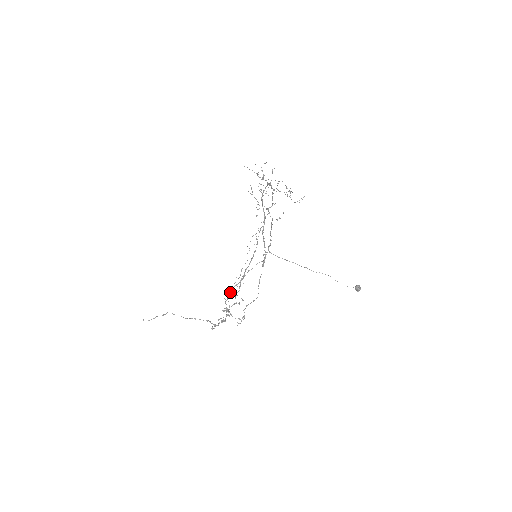
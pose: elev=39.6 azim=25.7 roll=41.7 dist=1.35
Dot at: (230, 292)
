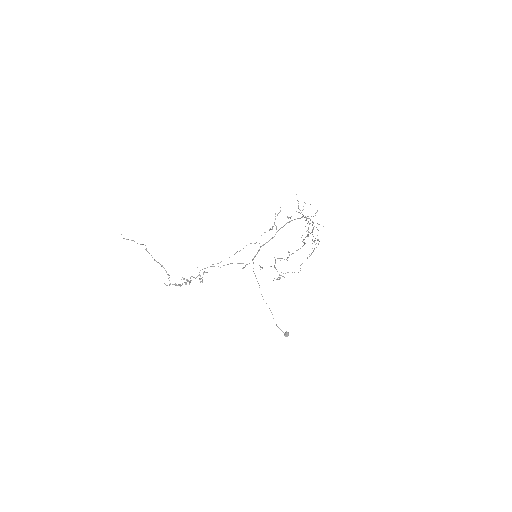
Dot at: occluded
